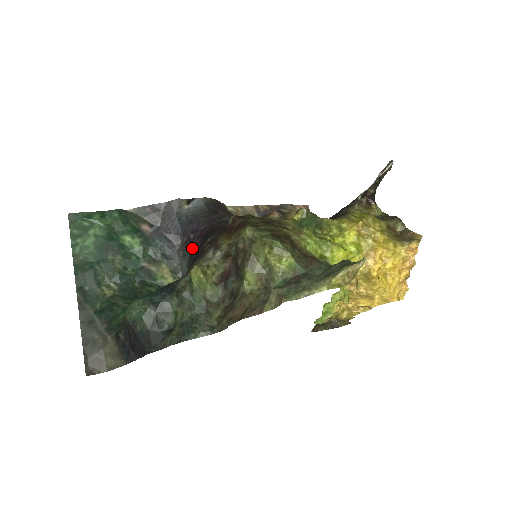
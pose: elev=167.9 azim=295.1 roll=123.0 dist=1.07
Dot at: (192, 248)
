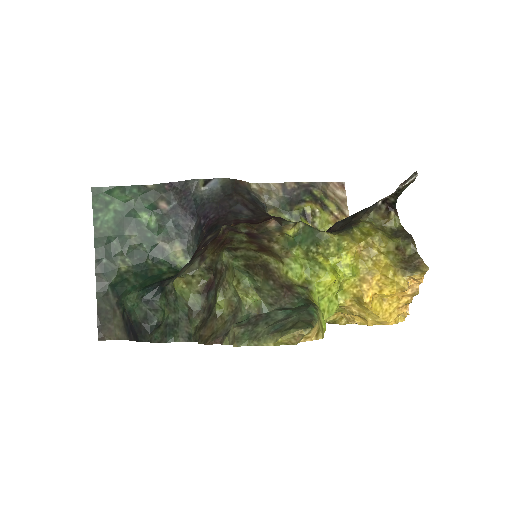
Dot at: (200, 236)
